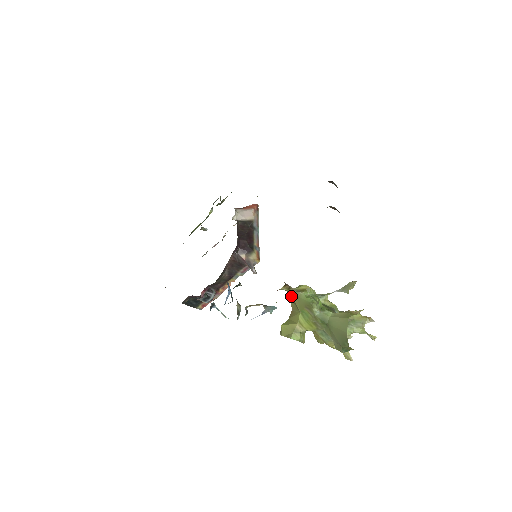
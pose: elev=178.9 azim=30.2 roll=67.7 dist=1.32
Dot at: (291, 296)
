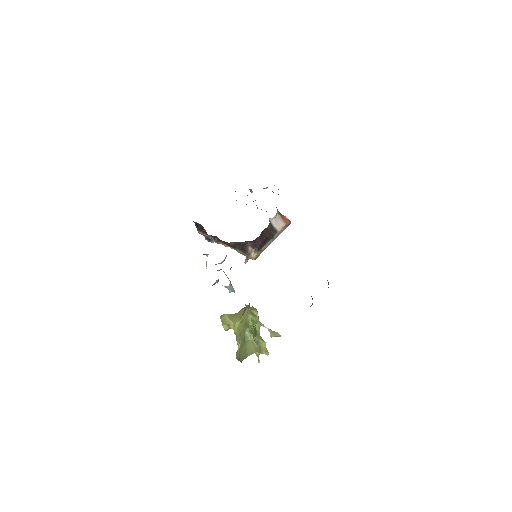
Dot at: (246, 309)
